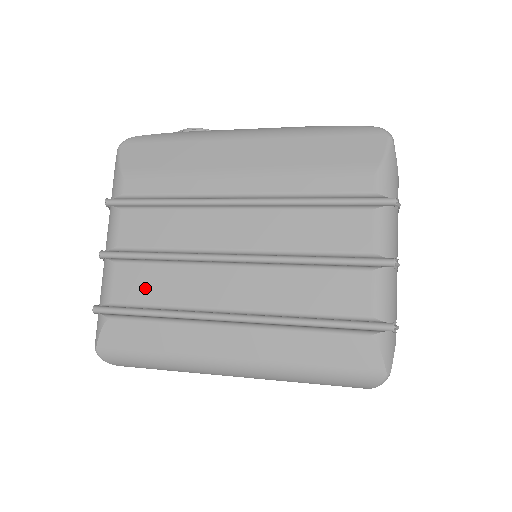
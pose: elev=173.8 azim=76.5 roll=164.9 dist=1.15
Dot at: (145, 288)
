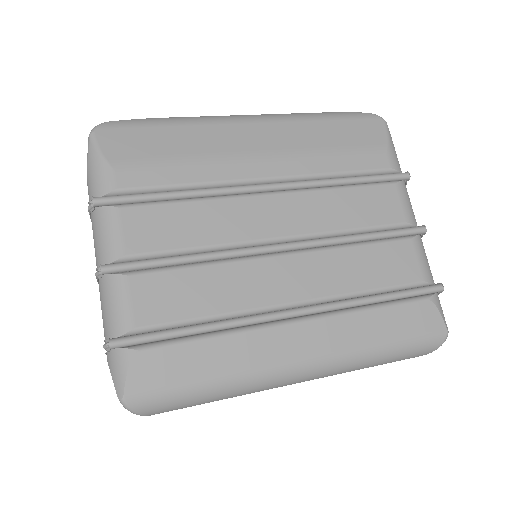
Dot at: (181, 300)
